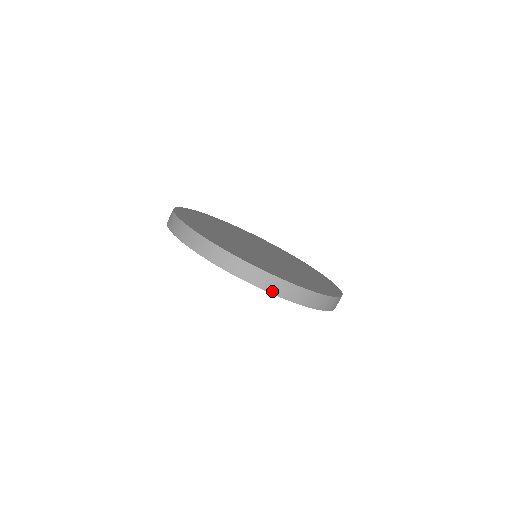
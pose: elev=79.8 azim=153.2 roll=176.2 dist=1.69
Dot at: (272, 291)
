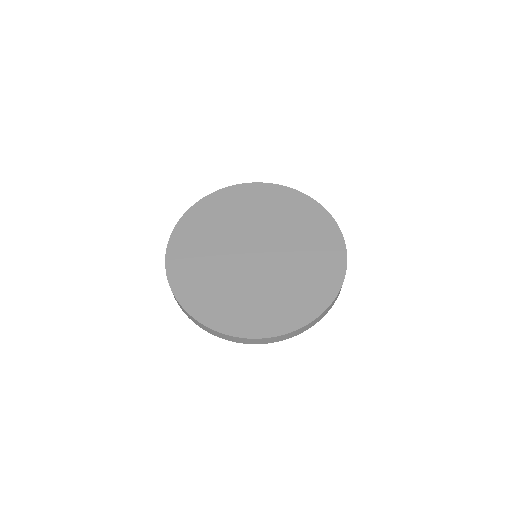
Dot at: (270, 342)
